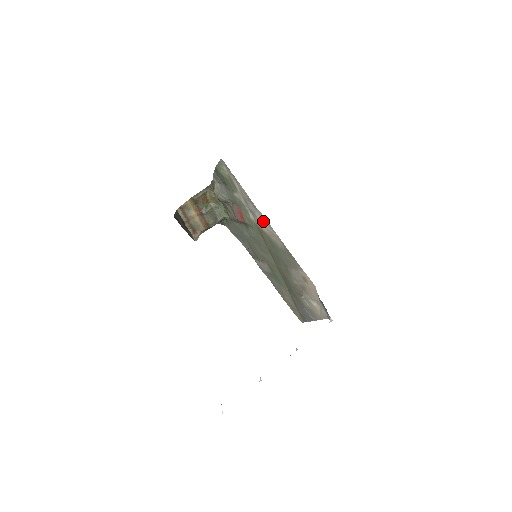
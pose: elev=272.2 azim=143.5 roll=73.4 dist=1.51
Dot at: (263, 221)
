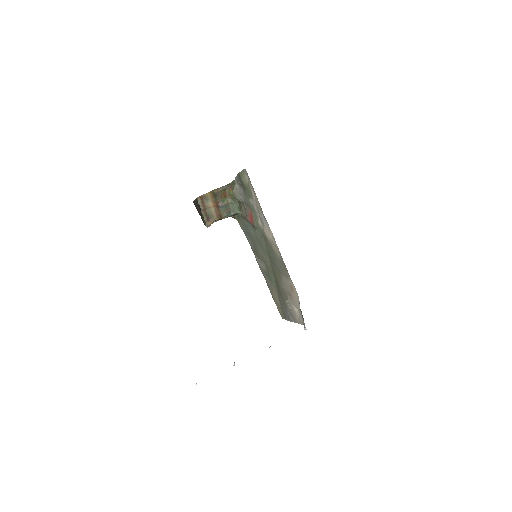
Dot at: (268, 231)
